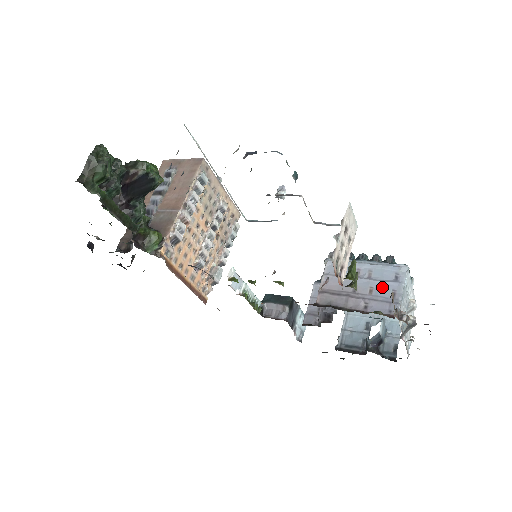
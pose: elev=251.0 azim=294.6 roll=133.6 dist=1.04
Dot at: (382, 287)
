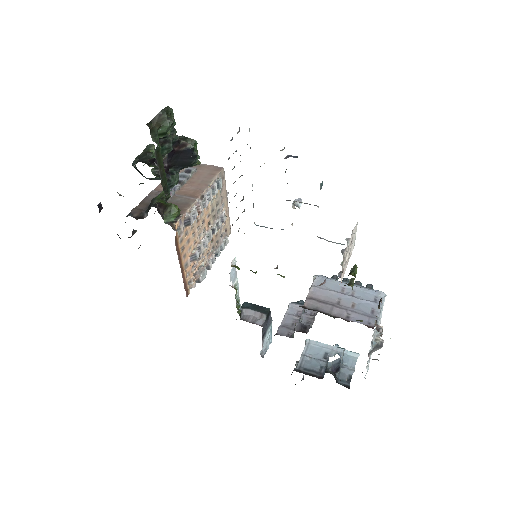
Dot at: (363, 304)
